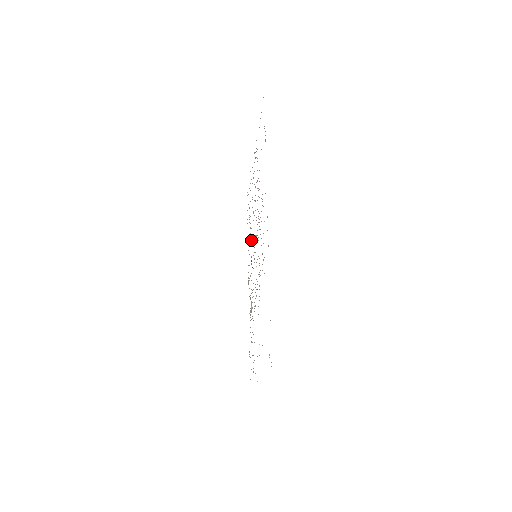
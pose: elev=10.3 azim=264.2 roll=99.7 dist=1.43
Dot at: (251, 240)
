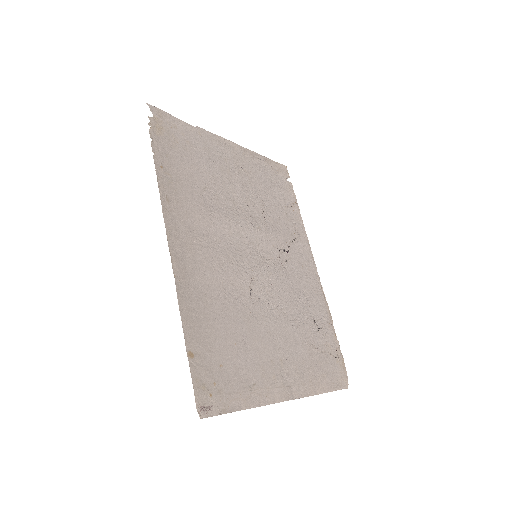
Dot at: (278, 229)
